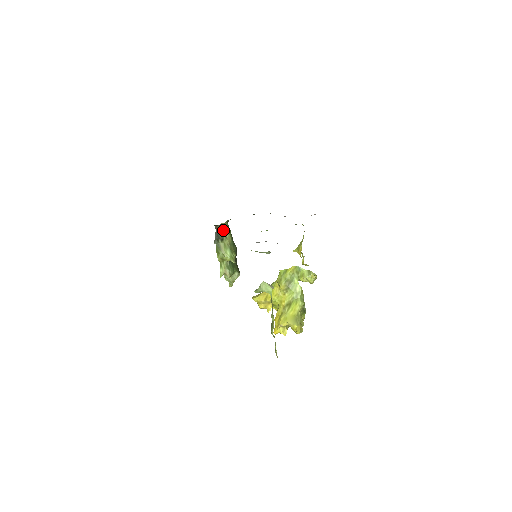
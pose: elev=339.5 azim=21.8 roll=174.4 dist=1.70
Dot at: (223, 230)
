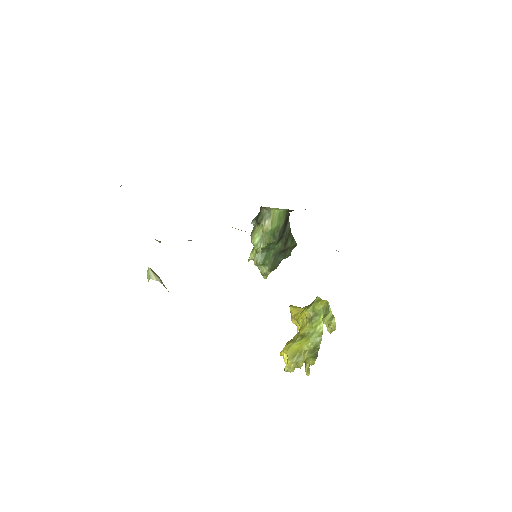
Dot at: (266, 215)
